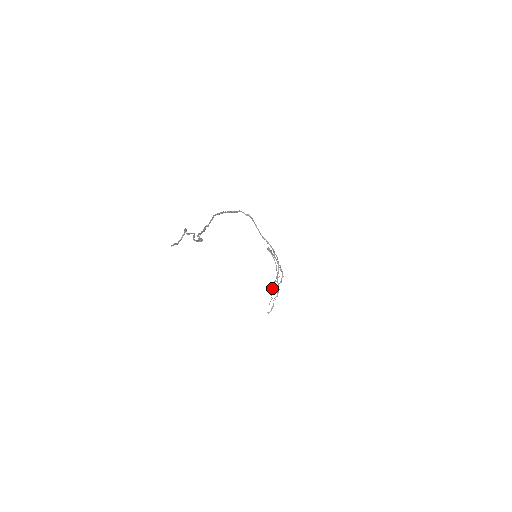
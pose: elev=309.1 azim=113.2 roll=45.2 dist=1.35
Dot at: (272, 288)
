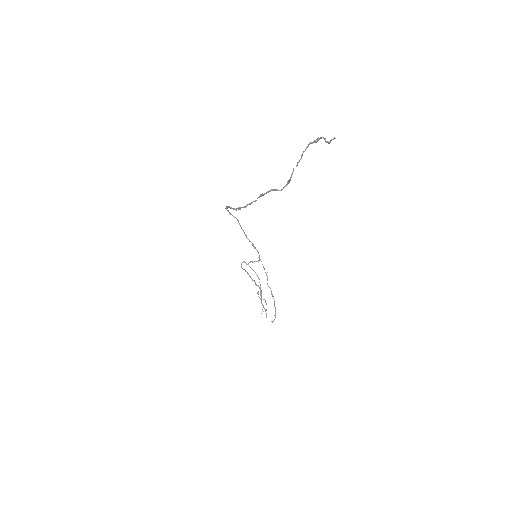
Dot at: (261, 301)
